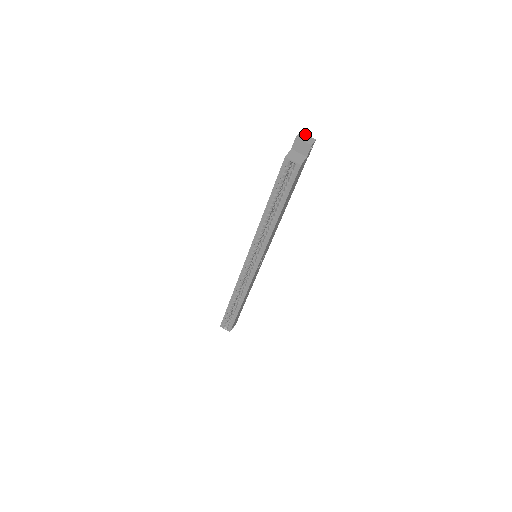
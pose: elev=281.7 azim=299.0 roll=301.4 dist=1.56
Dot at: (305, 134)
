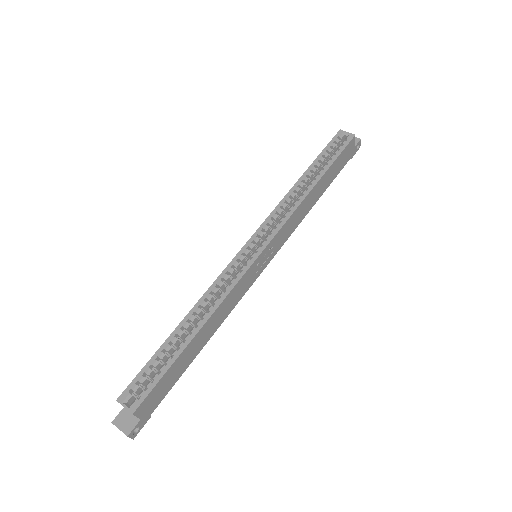
Dot at: occluded
